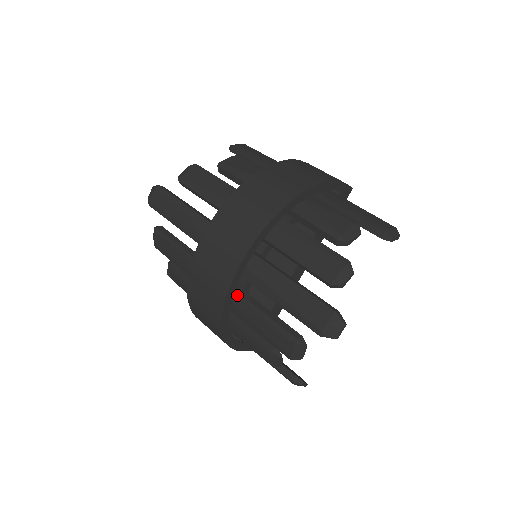
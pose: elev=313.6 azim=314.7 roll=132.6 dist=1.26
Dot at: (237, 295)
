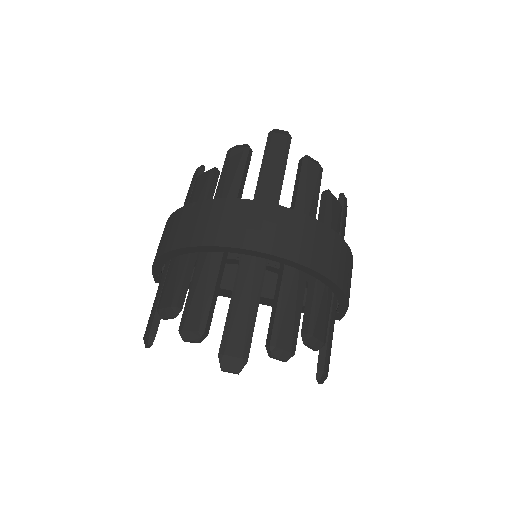
Dot at: (221, 255)
